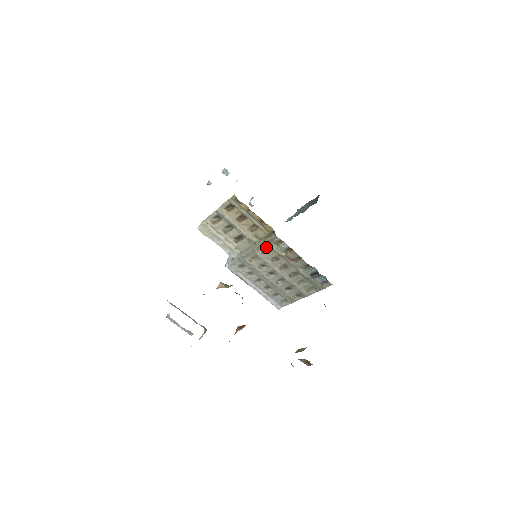
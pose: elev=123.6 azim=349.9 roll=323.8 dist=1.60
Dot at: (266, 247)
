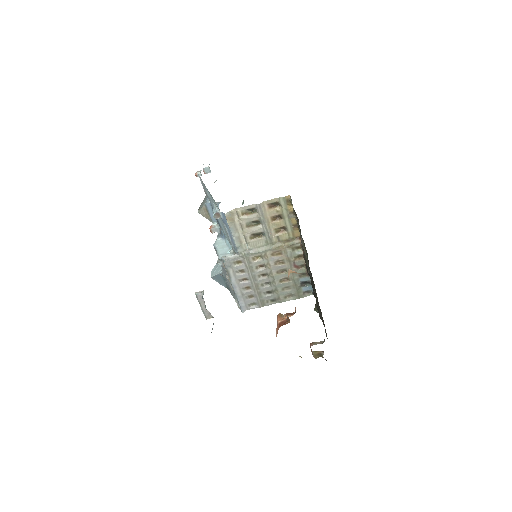
Dot at: (281, 249)
